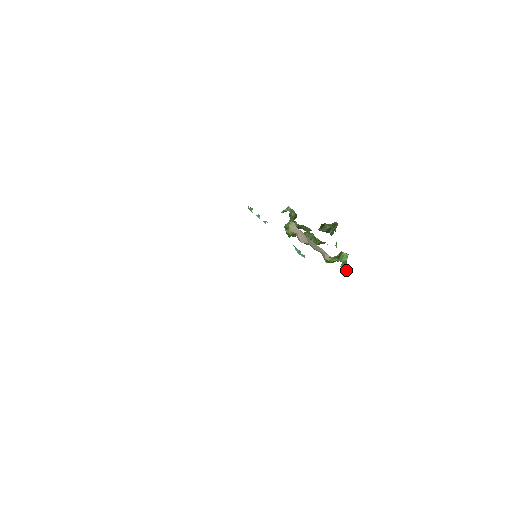
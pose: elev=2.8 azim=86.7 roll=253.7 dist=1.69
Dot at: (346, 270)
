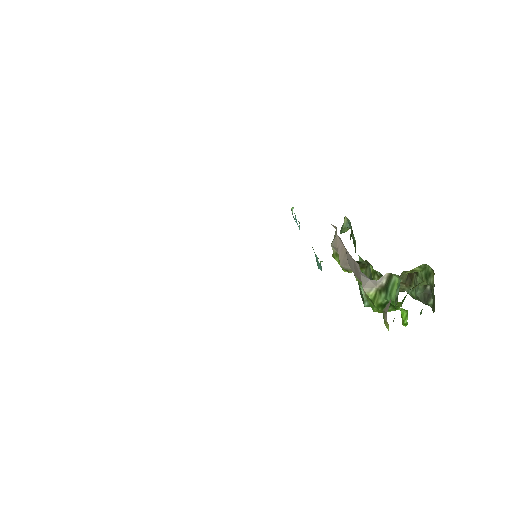
Dot at: (387, 307)
